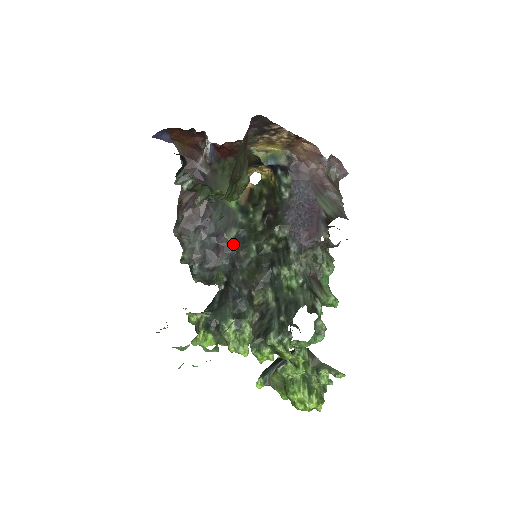
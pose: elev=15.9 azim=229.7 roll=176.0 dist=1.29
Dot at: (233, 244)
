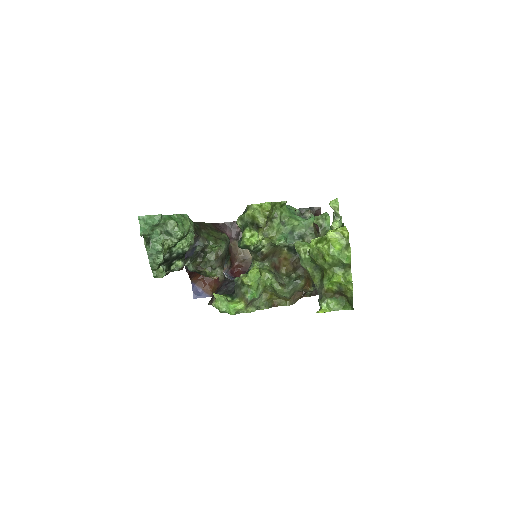
Dot at: occluded
